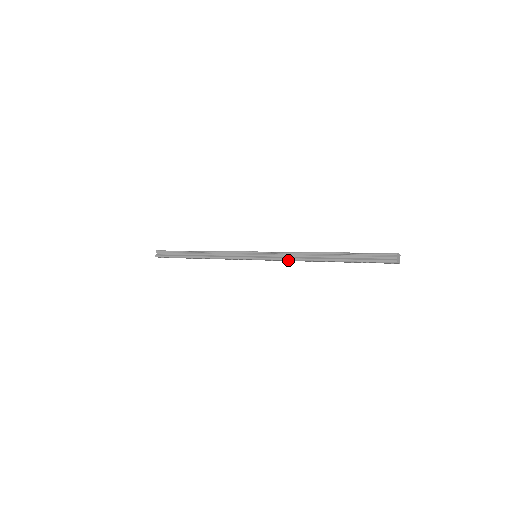
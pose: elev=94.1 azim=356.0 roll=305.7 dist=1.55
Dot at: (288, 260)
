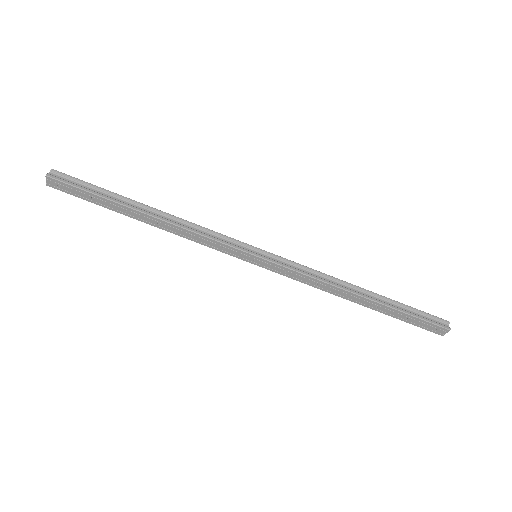
Dot at: (312, 278)
